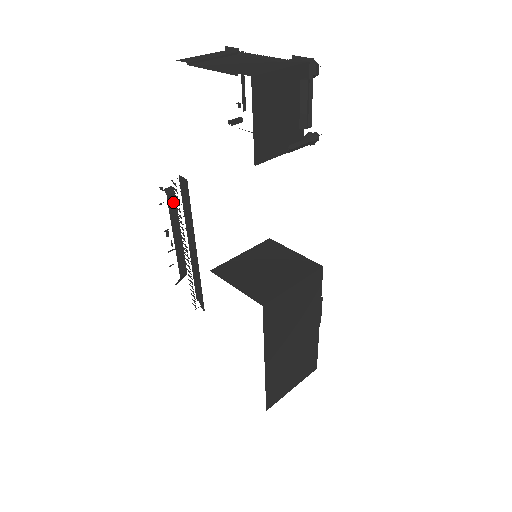
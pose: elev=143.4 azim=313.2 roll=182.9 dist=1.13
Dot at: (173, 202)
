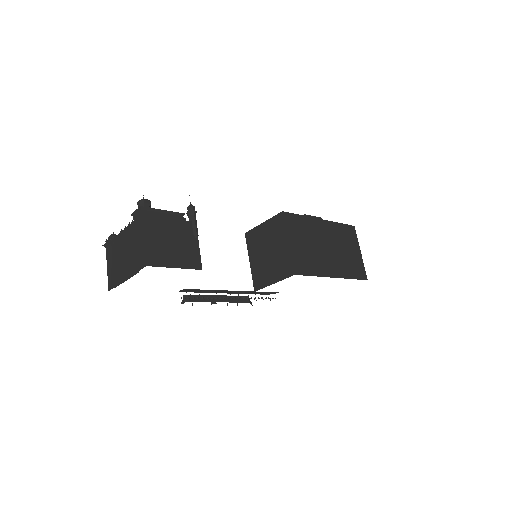
Dot at: (195, 297)
